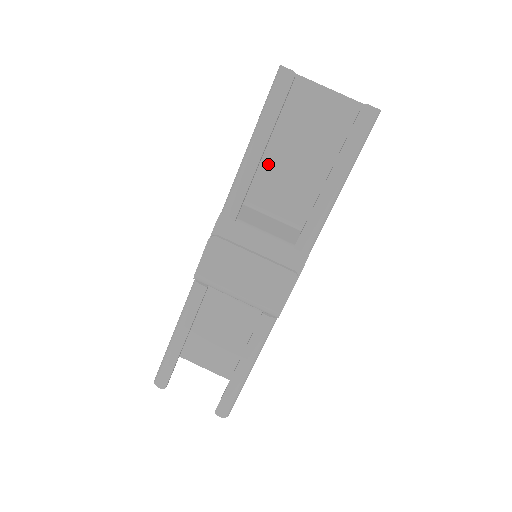
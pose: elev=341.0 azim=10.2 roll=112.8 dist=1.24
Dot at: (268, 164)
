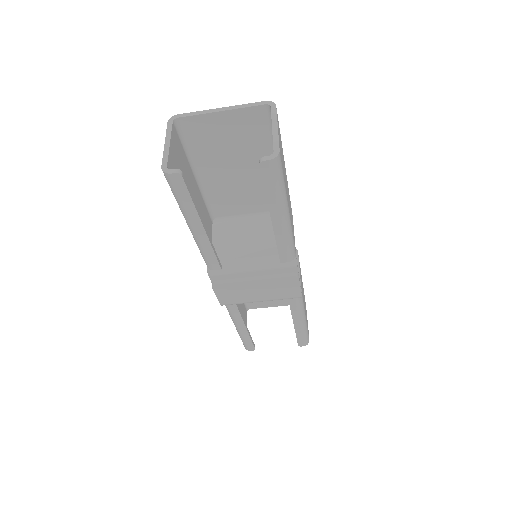
Dot at: (214, 188)
